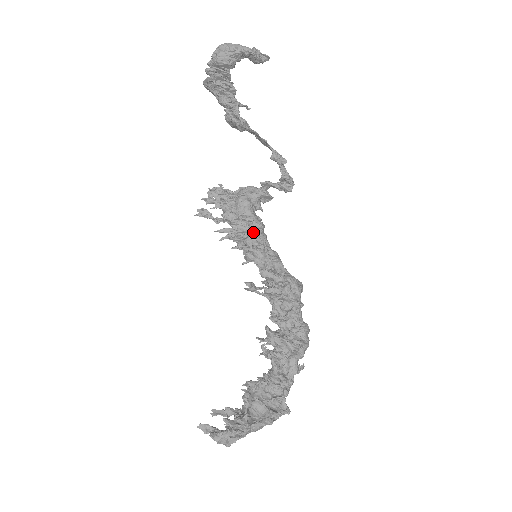
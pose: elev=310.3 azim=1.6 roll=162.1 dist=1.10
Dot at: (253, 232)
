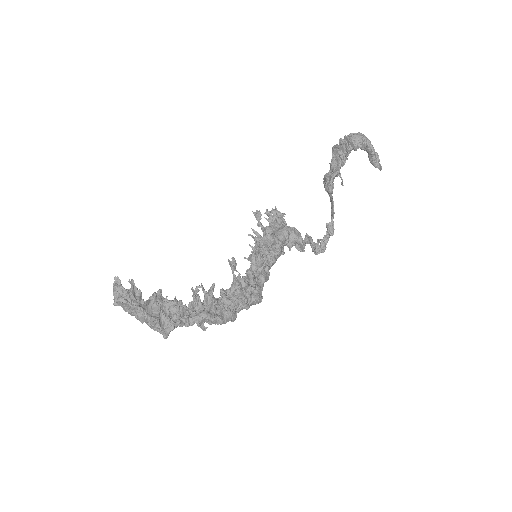
Dot at: (271, 250)
